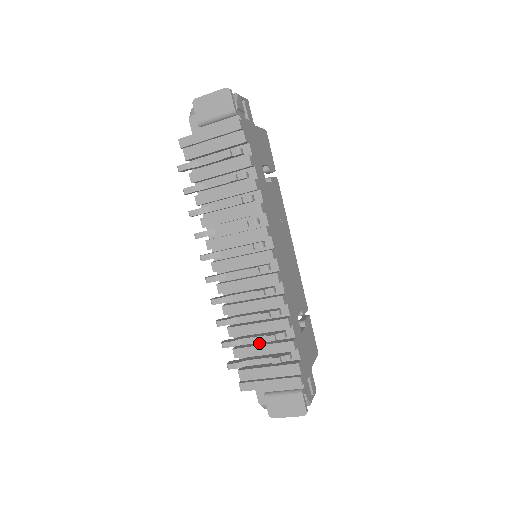
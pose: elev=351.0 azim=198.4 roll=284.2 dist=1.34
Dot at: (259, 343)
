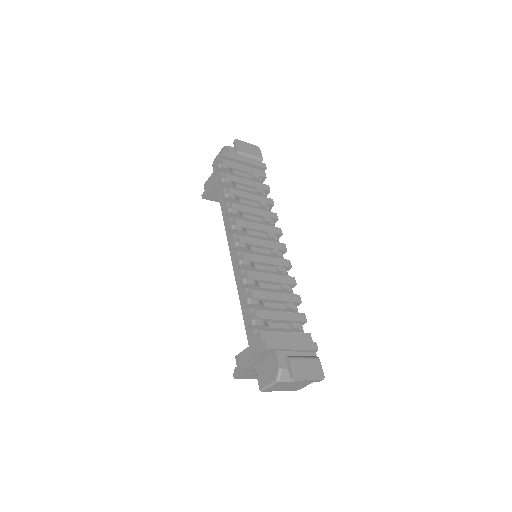
Dot at: occluded
